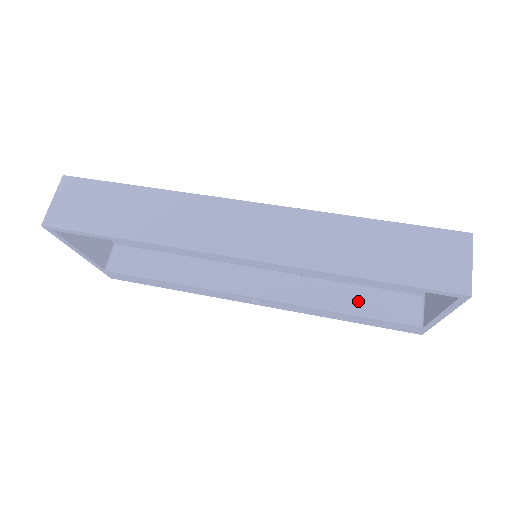
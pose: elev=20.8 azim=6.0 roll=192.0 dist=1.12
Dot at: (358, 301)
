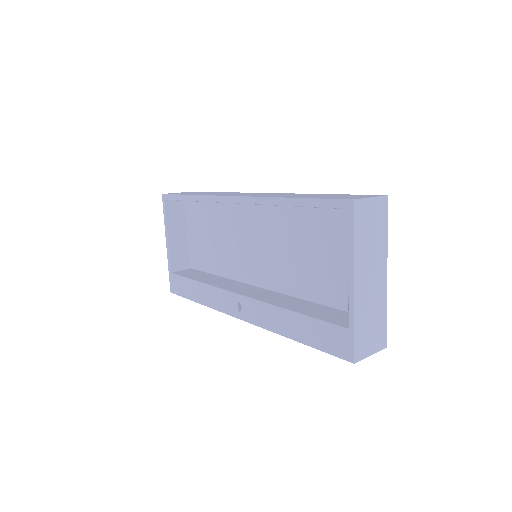
Dot at: (309, 309)
